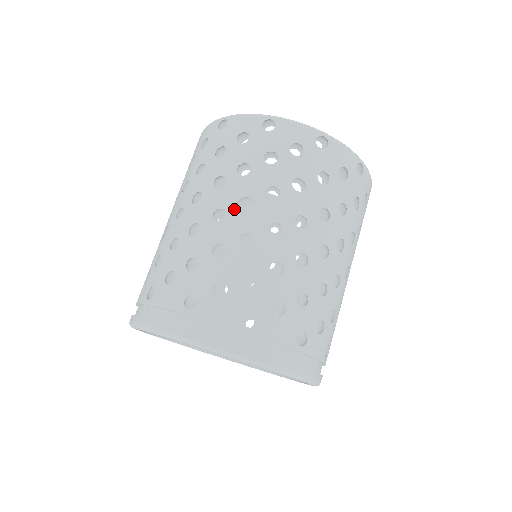
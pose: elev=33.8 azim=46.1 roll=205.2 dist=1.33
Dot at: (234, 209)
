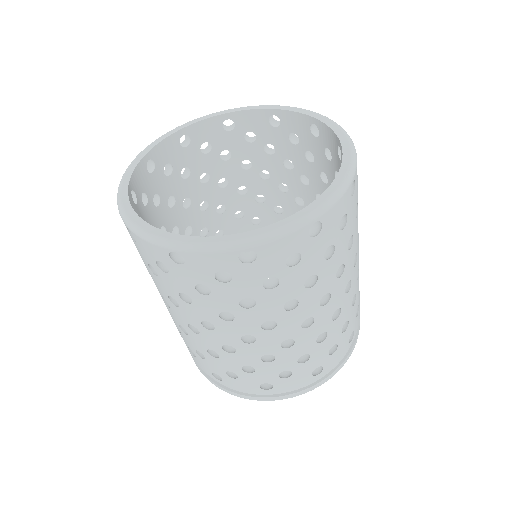
Dot at: (164, 302)
